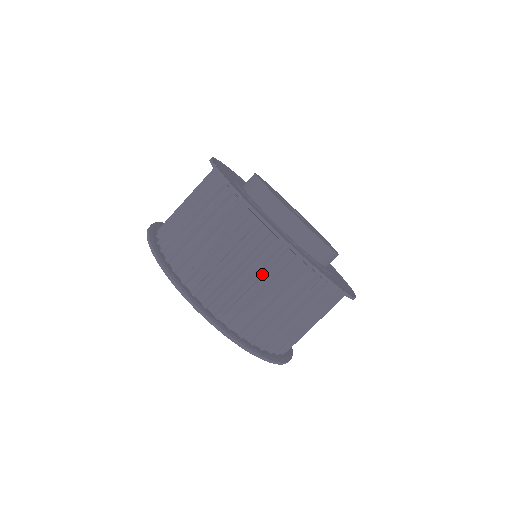
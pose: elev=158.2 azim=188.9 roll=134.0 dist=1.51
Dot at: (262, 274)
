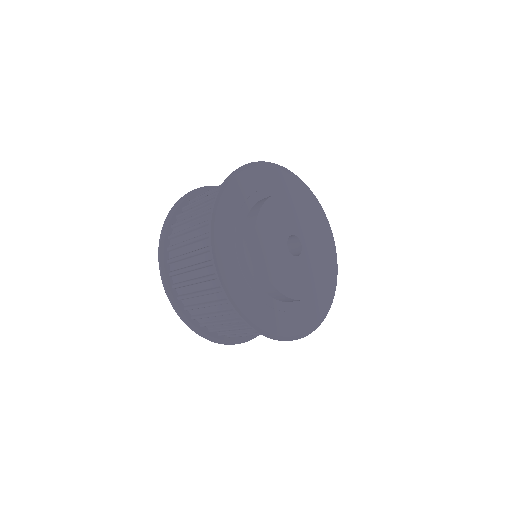
Dot at: occluded
